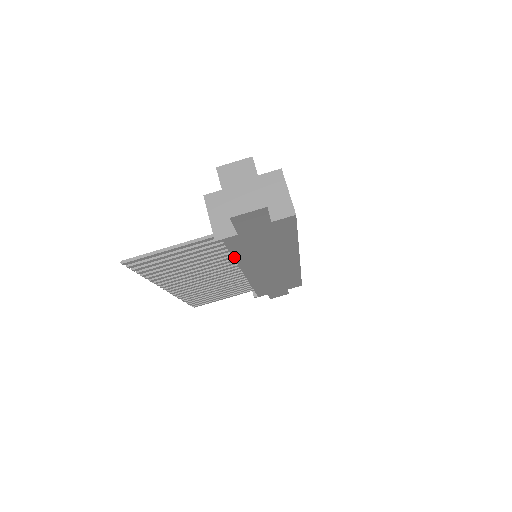
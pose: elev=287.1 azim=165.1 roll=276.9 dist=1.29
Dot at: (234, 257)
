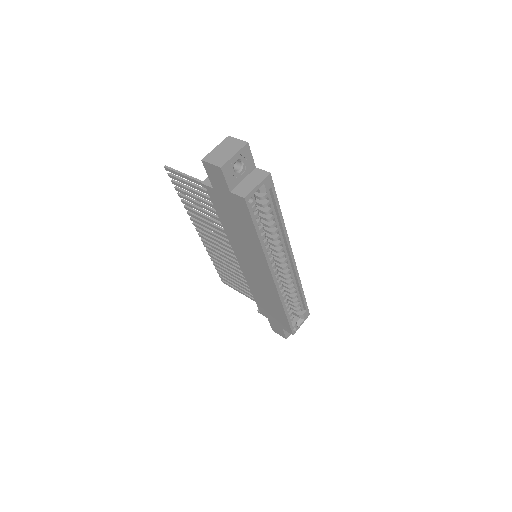
Dot at: (221, 220)
